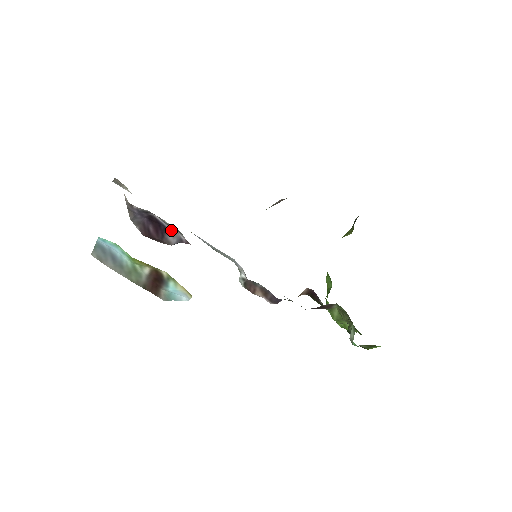
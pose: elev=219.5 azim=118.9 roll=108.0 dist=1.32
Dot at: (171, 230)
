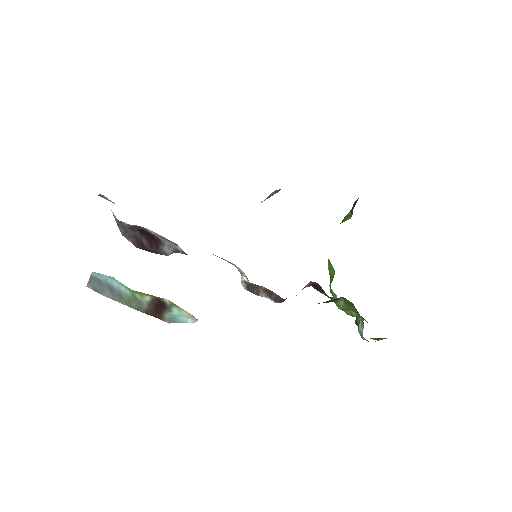
Dot at: (166, 242)
